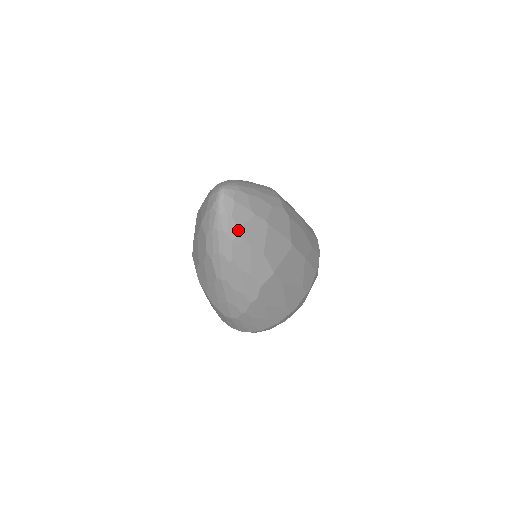
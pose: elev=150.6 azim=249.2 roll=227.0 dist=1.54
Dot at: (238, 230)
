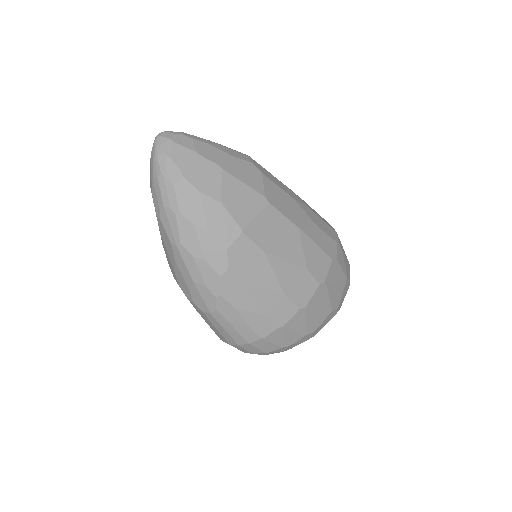
Dot at: (179, 172)
